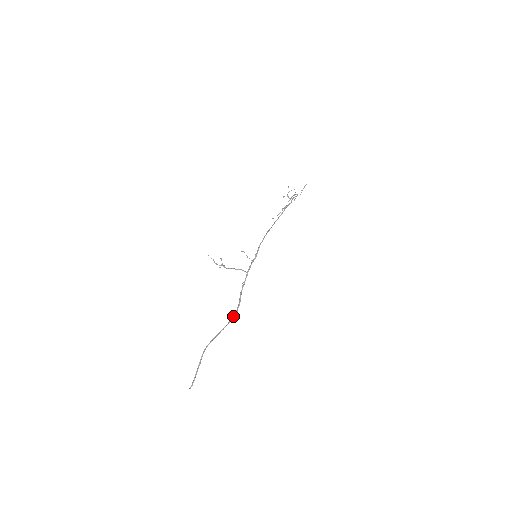
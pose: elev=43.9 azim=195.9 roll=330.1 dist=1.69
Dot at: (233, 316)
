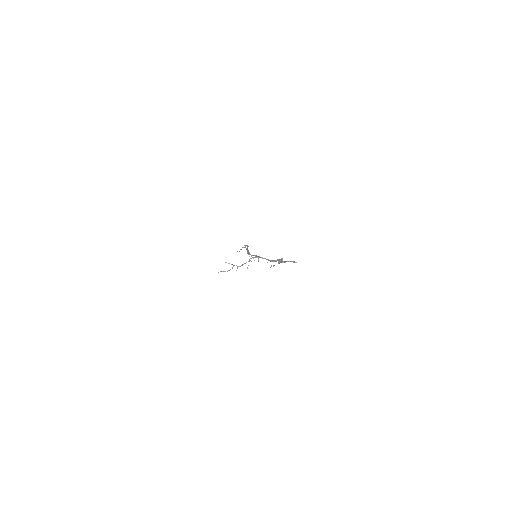
Dot at: occluded
